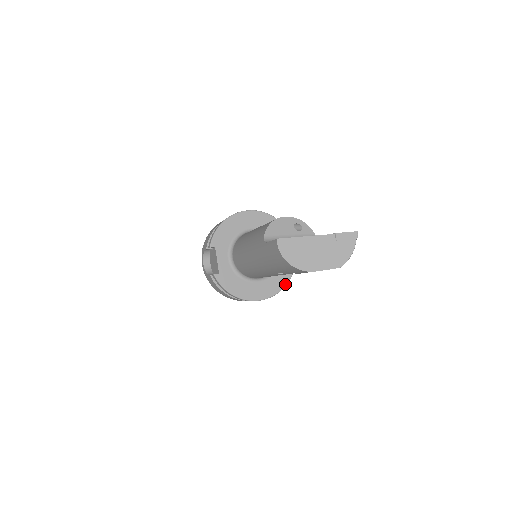
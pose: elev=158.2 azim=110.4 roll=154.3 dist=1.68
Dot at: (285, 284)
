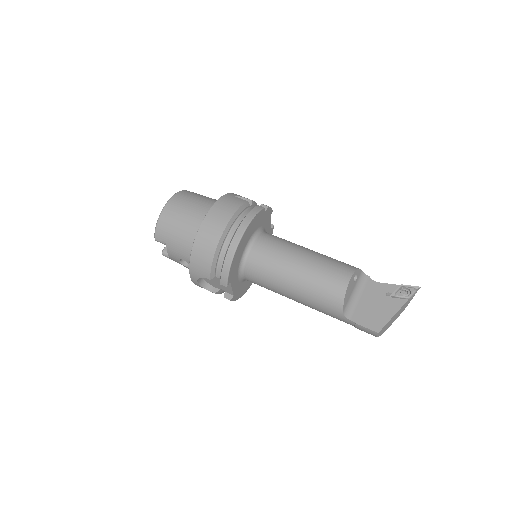
Dot at: occluded
